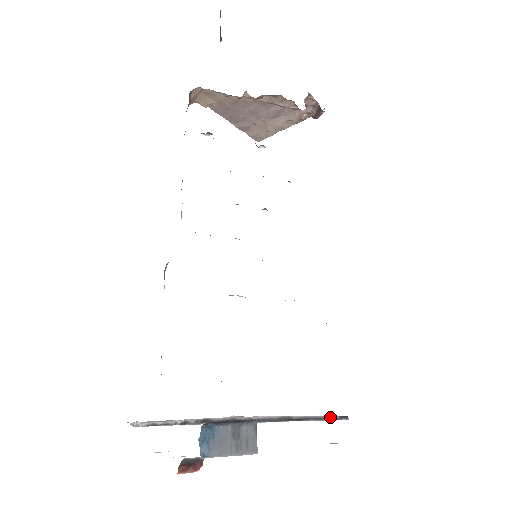
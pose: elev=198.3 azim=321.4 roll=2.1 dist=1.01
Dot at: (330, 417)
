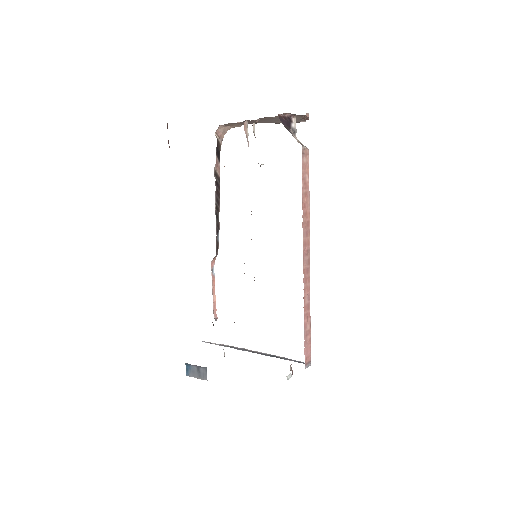
Dot at: (301, 362)
